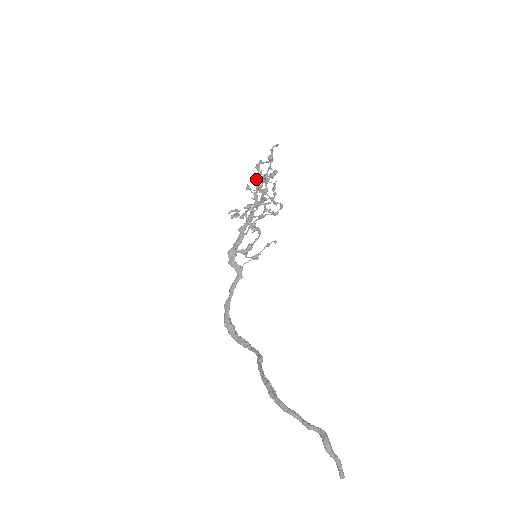
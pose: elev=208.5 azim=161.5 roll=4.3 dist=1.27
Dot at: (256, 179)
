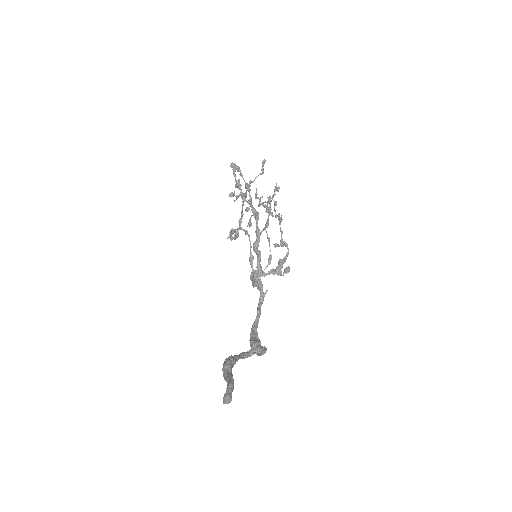
Dot at: (245, 196)
